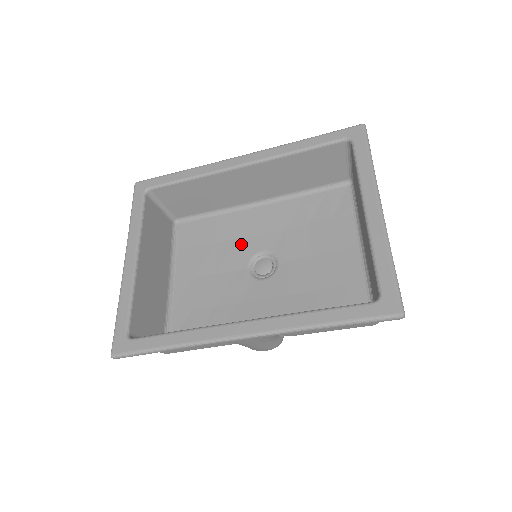
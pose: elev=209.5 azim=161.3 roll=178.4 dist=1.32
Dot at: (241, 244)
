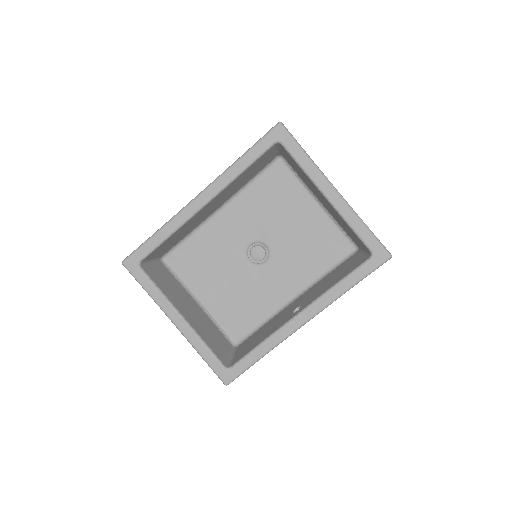
Dot at: (229, 247)
